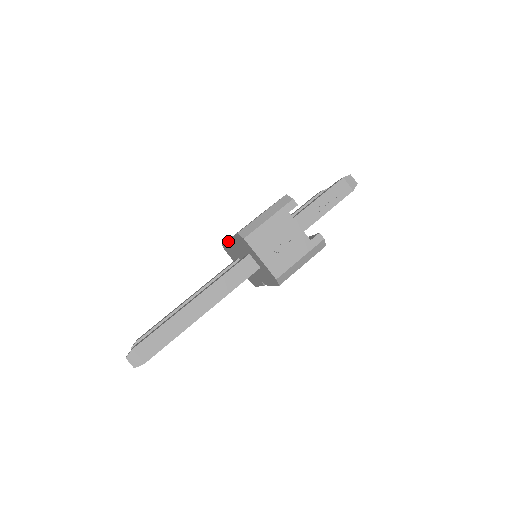
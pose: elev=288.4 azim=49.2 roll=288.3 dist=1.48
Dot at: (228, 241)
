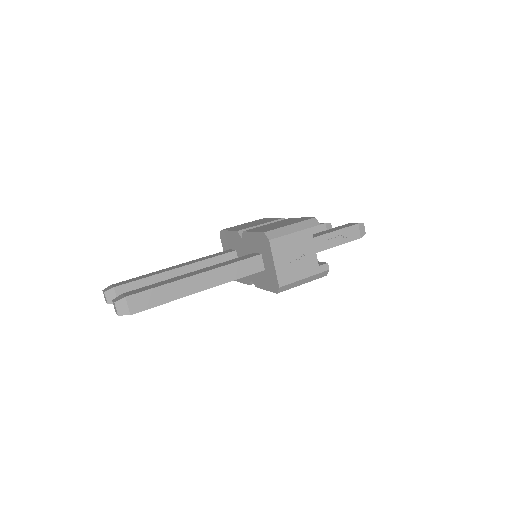
Dot at: (237, 232)
